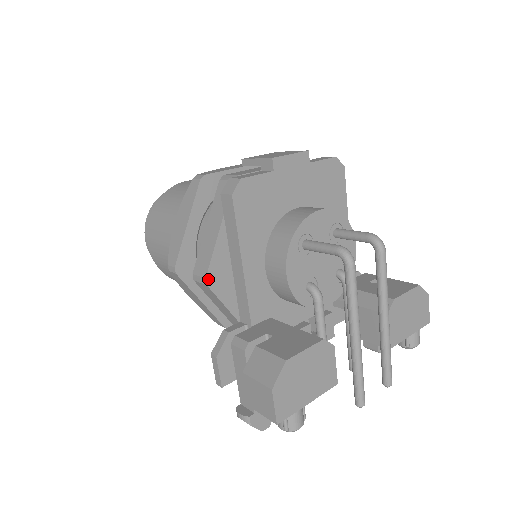
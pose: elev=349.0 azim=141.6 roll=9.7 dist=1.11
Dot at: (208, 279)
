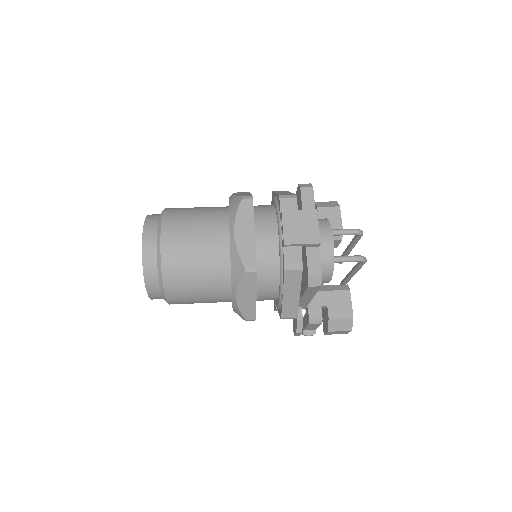
Dot at: (297, 316)
